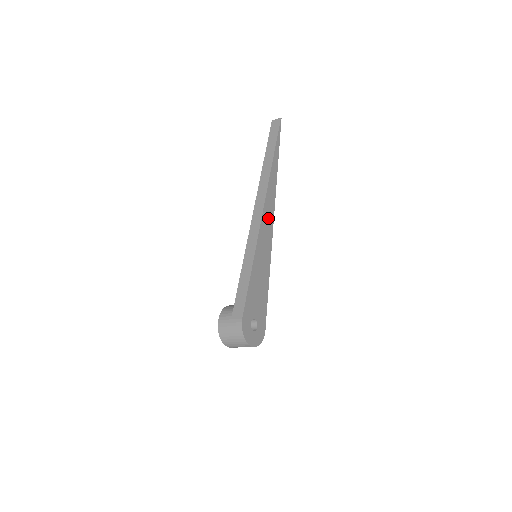
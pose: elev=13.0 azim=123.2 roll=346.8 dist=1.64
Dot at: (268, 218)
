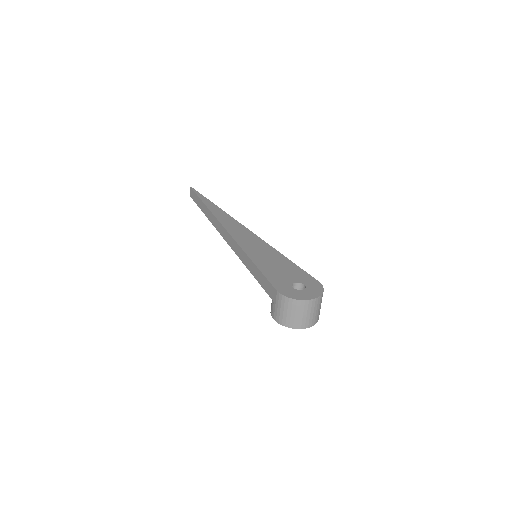
Dot at: (237, 230)
